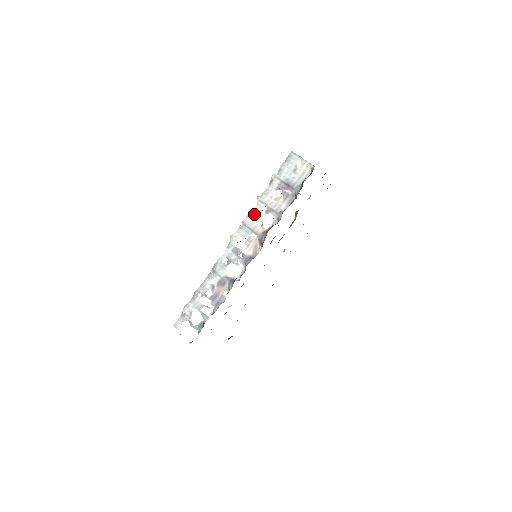
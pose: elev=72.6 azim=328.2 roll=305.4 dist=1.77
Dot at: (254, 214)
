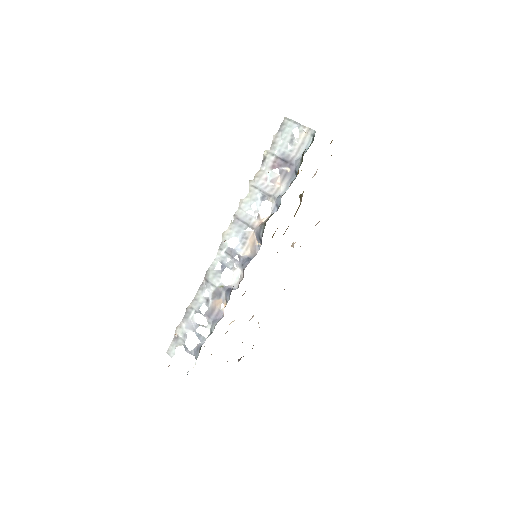
Dot at: (247, 203)
